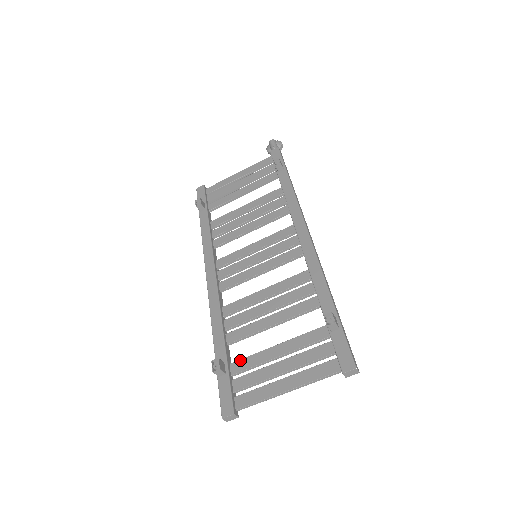
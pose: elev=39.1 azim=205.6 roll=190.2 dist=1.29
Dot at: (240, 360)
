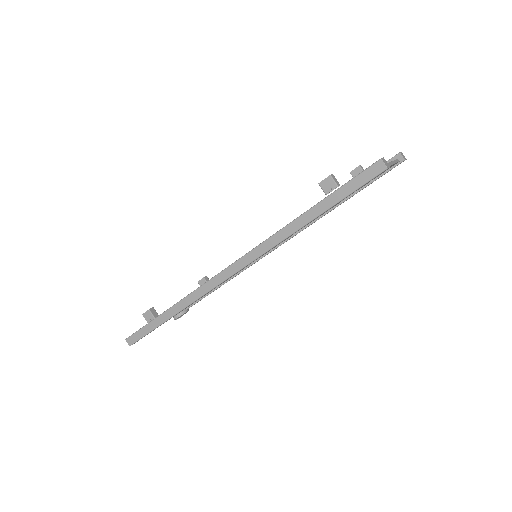
Dot at: occluded
